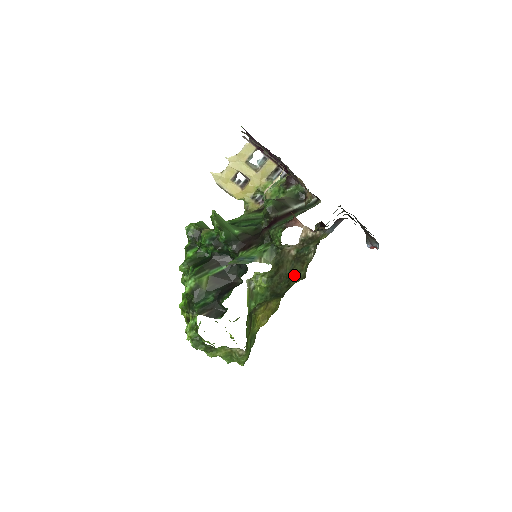
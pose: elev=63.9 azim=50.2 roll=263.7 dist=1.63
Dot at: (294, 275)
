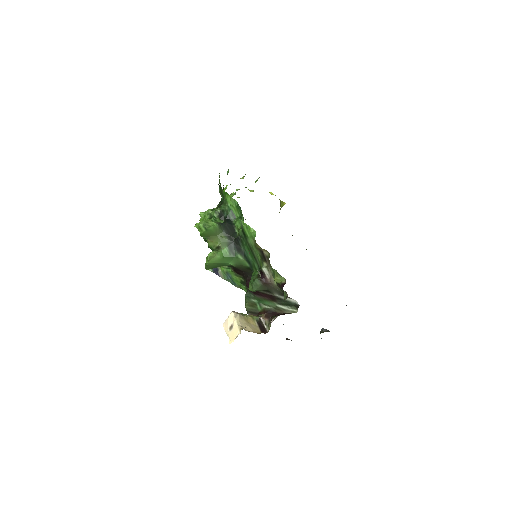
Dot at: occluded
